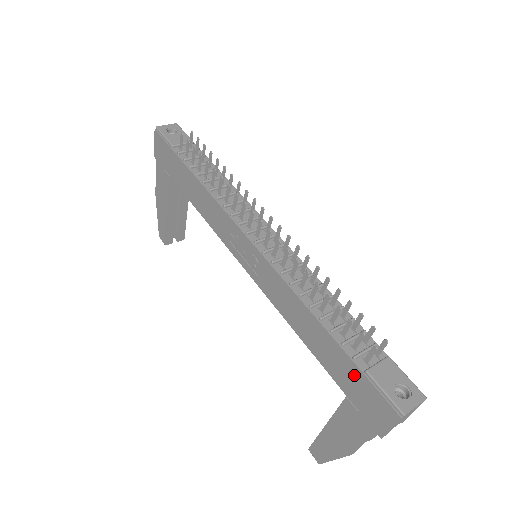
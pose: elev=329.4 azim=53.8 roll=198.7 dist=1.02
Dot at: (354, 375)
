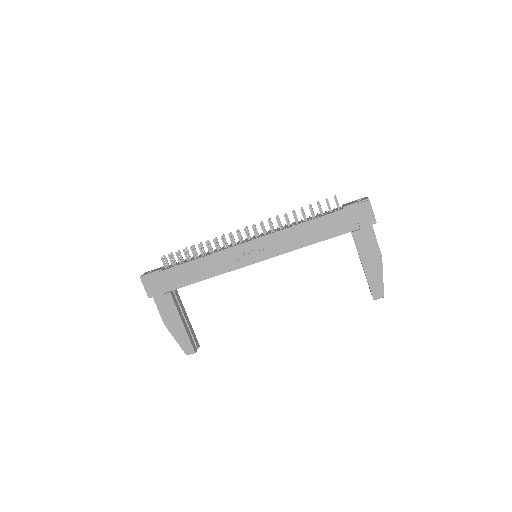
Dot at: (343, 216)
